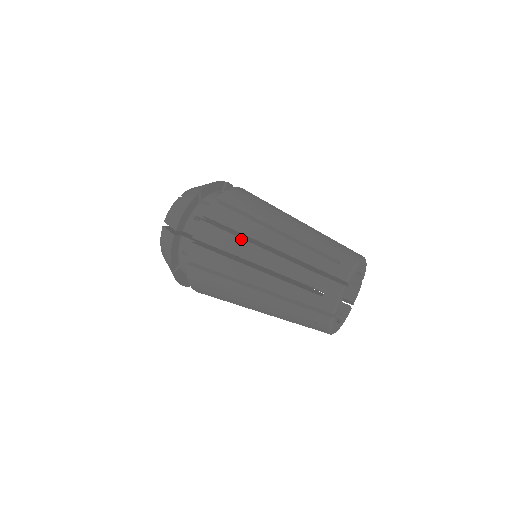
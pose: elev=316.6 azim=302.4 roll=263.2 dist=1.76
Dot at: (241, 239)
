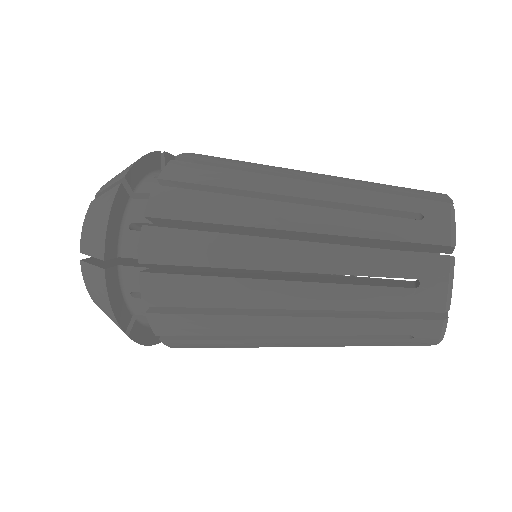
Dot at: occluded
